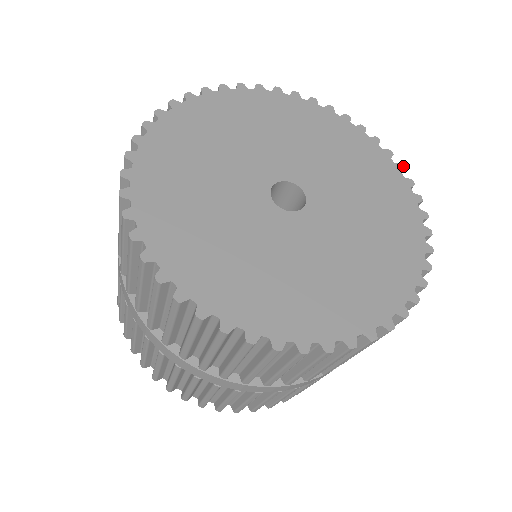
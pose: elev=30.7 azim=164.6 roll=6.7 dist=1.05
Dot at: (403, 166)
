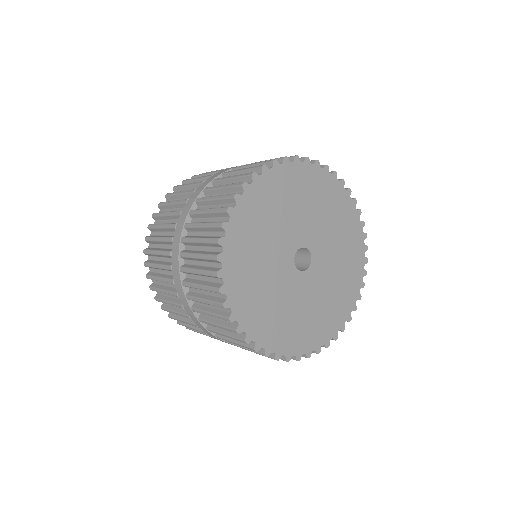
Dot at: occluded
